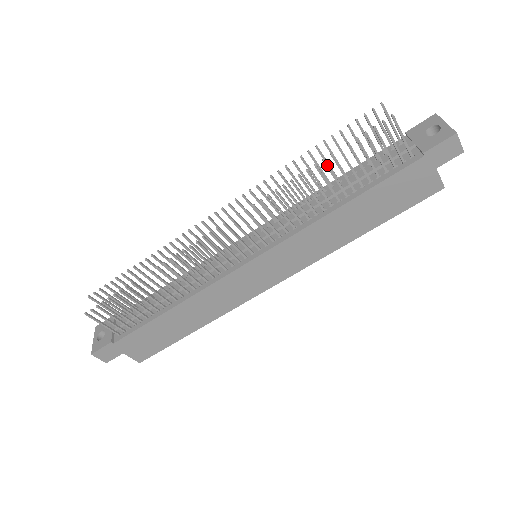
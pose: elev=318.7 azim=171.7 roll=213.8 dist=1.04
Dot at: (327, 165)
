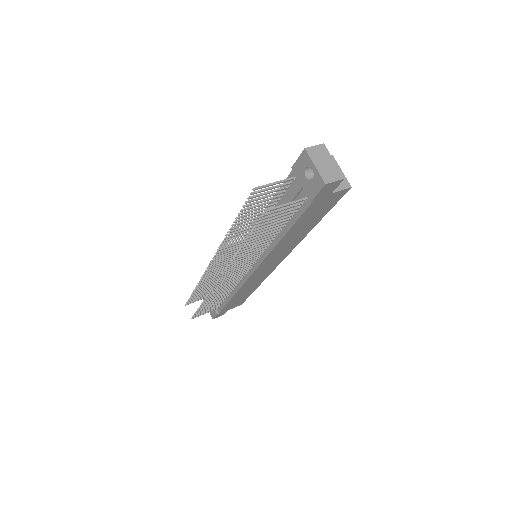
Dot at: (250, 241)
